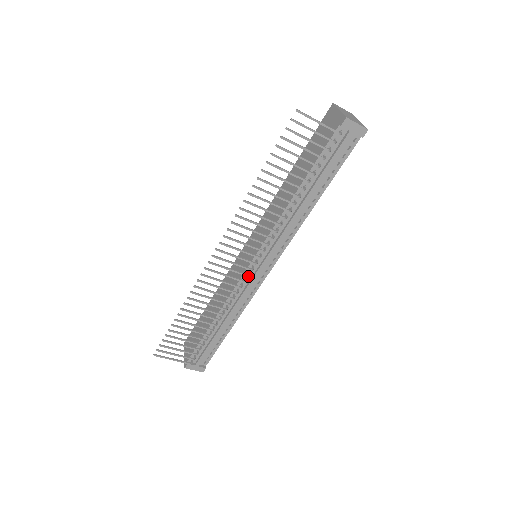
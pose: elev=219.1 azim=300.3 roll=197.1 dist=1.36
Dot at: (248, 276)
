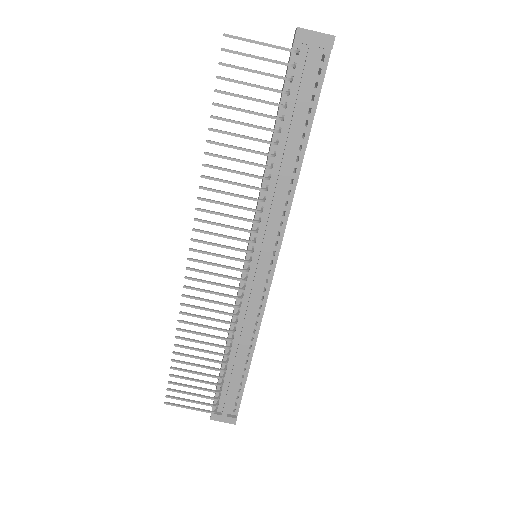
Dot at: occluded
